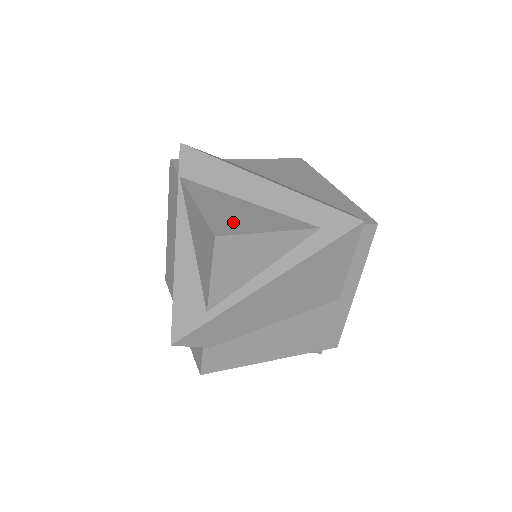
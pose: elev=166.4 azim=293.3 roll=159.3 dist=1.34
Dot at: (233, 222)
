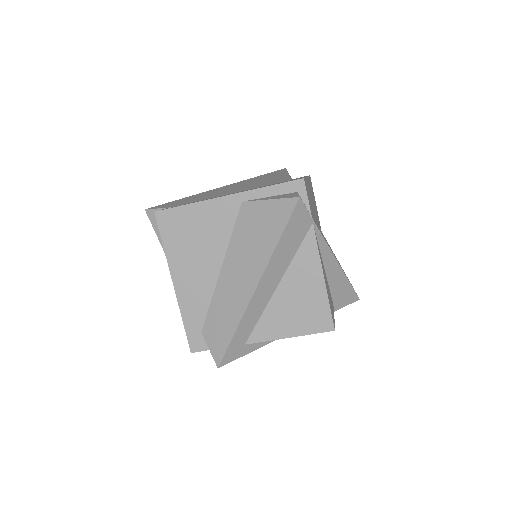
Dot at: occluded
